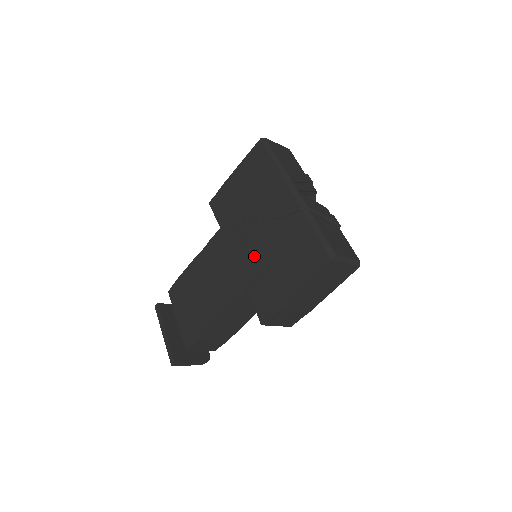
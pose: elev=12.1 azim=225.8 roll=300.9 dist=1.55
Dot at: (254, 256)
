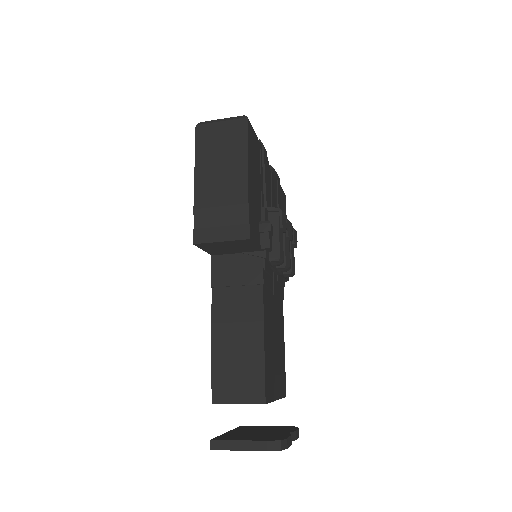
Dot at: occluded
